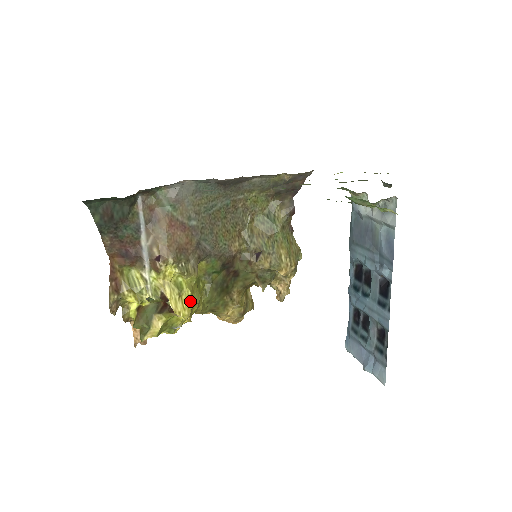
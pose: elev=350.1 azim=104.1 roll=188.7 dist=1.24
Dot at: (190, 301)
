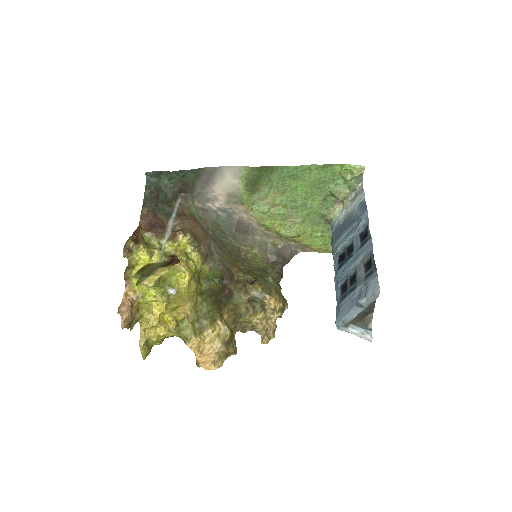
Dot at: (192, 272)
